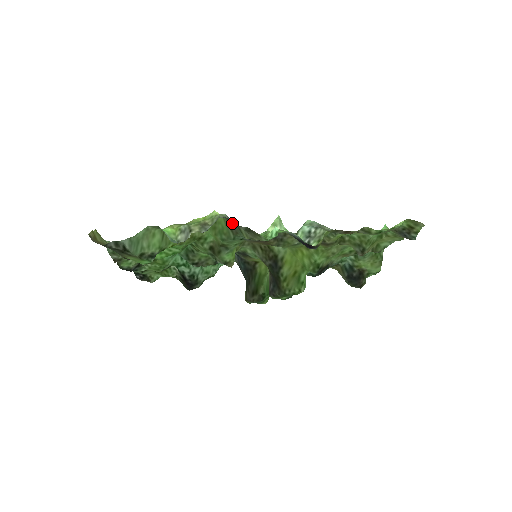
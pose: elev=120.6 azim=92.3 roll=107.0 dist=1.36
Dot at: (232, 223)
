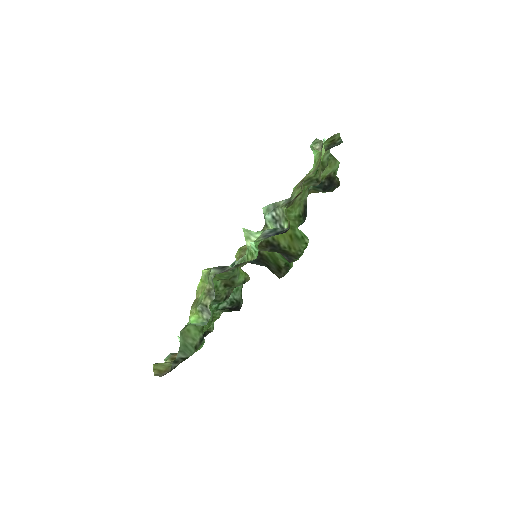
Dot at: (223, 272)
